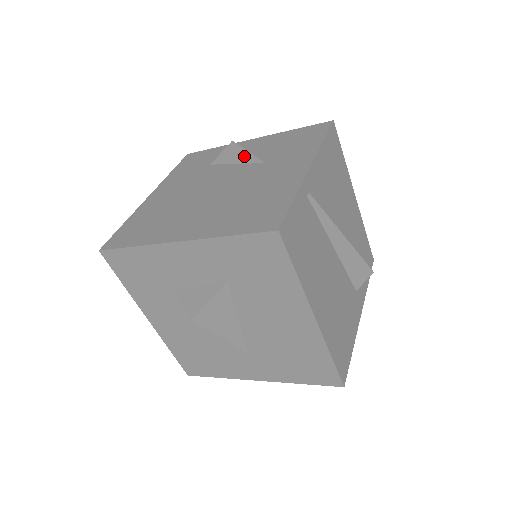
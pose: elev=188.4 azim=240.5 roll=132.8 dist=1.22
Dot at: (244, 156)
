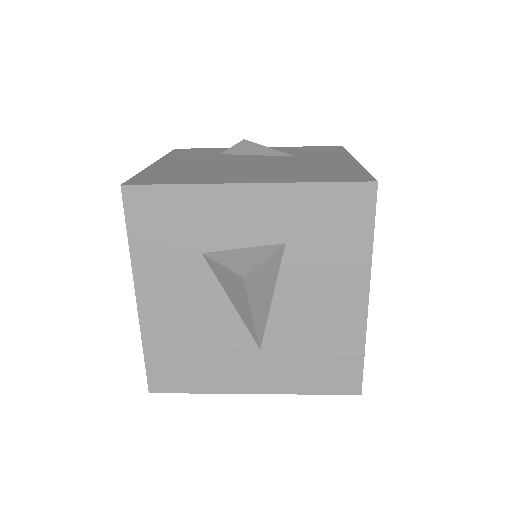
Dot at: (266, 150)
